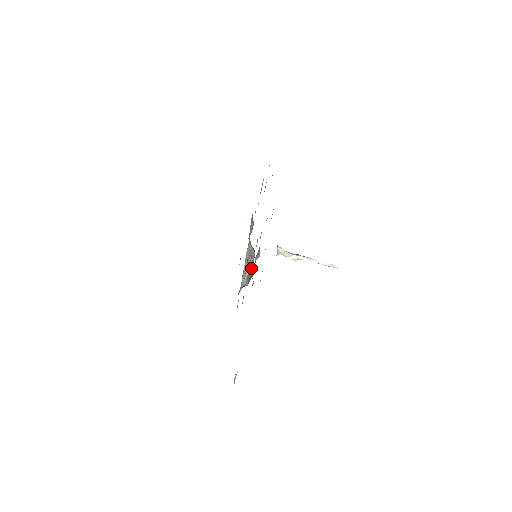
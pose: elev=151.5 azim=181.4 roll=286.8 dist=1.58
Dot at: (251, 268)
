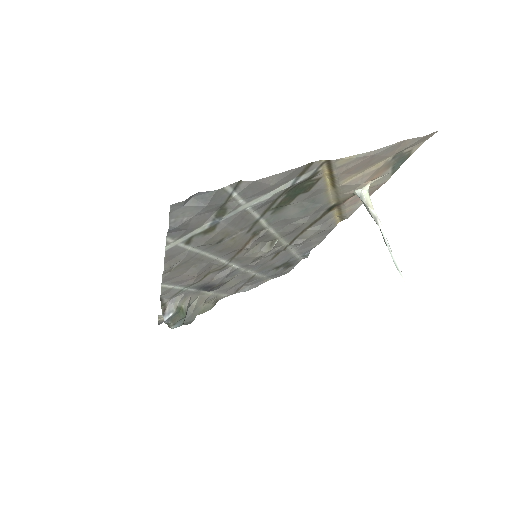
Dot at: (186, 314)
